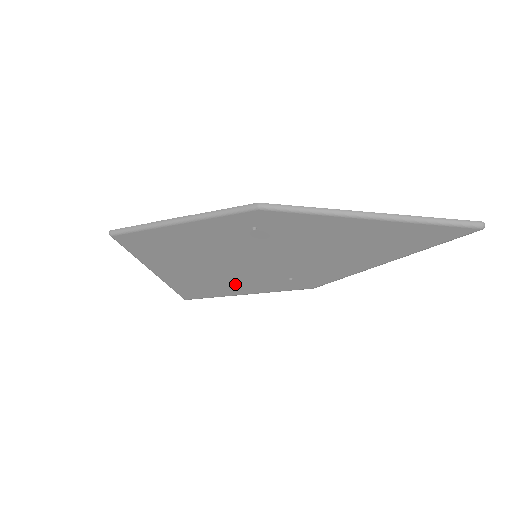
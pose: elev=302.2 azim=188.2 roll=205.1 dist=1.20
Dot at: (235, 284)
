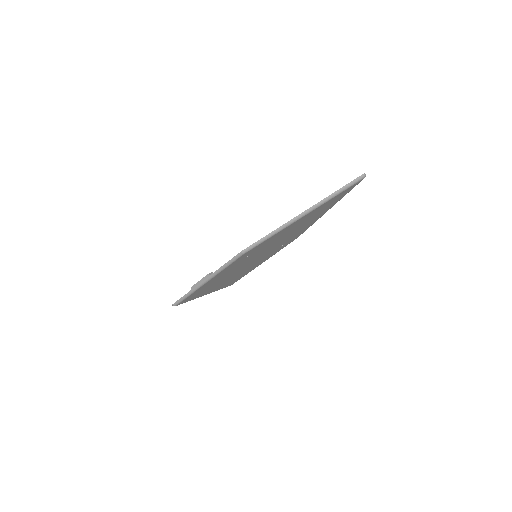
Dot at: (254, 266)
